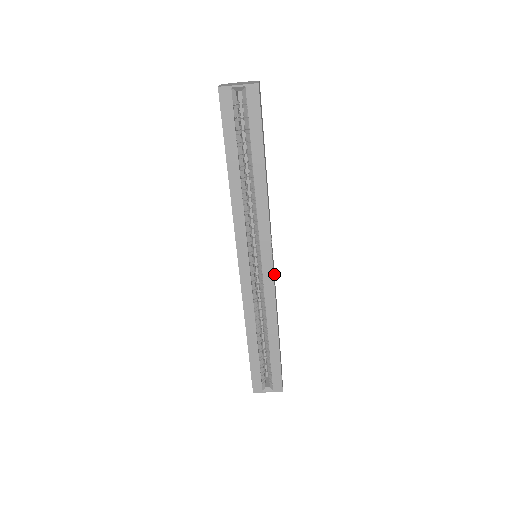
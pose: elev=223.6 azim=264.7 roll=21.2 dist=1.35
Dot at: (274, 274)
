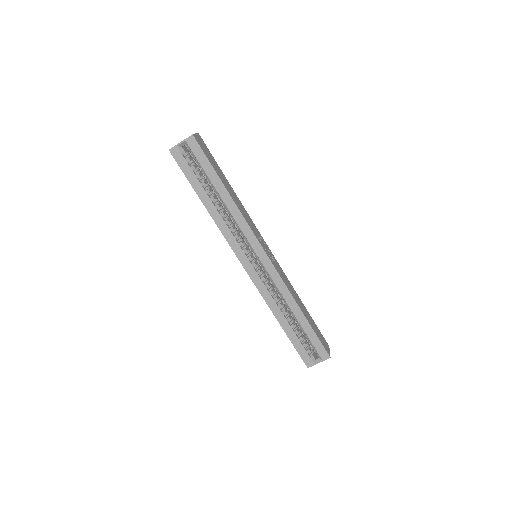
Dot at: (278, 265)
